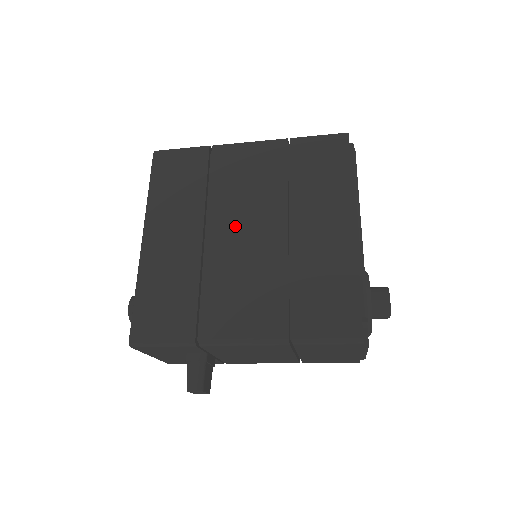
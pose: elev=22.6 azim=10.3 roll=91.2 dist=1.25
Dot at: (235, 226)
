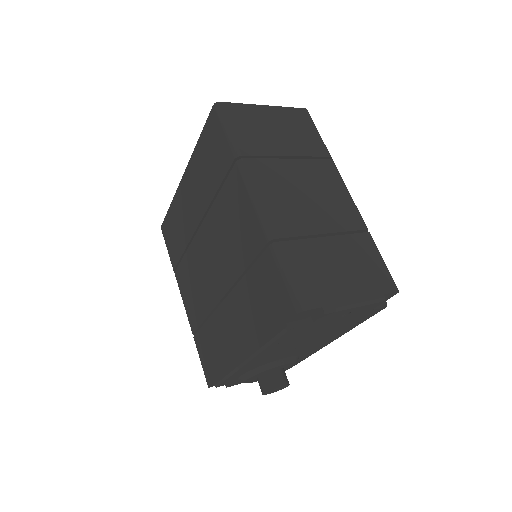
Dot at: (210, 247)
